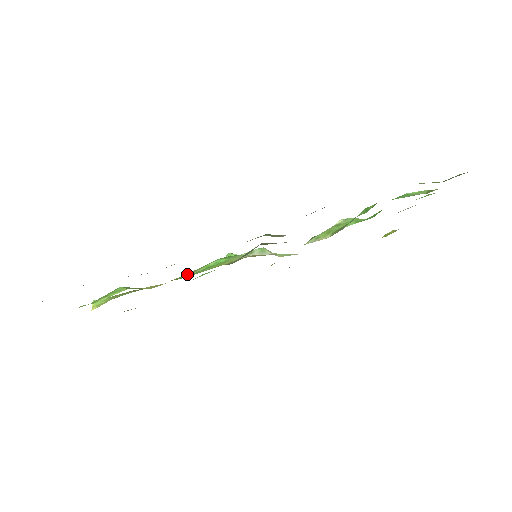
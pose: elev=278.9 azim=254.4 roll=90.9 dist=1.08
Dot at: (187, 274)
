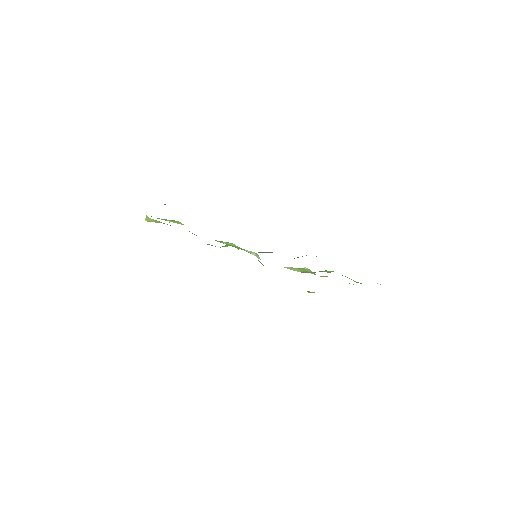
Dot at: occluded
